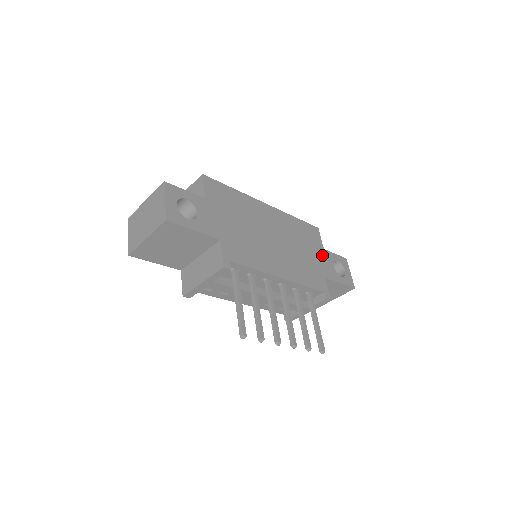
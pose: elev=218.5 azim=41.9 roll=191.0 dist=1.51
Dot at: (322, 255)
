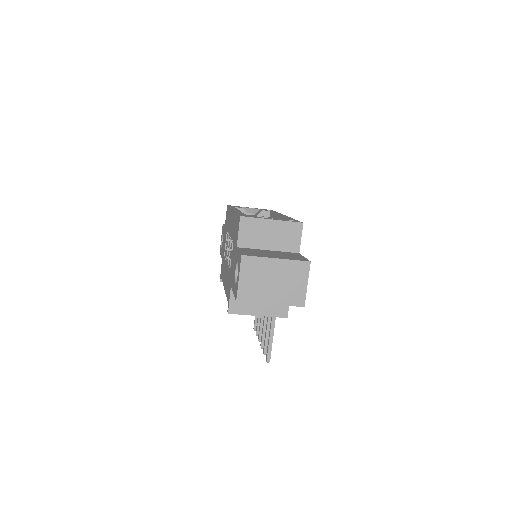
Dot at: occluded
